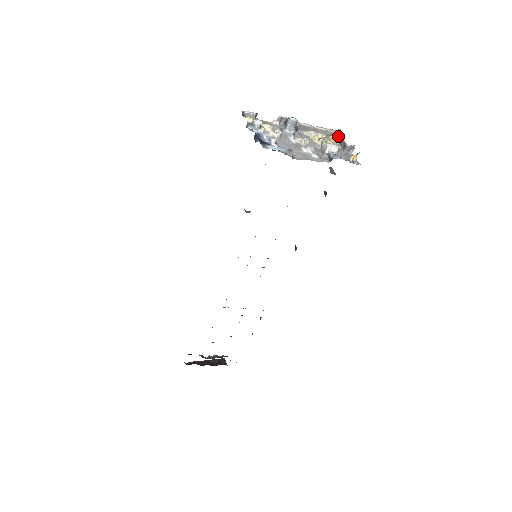
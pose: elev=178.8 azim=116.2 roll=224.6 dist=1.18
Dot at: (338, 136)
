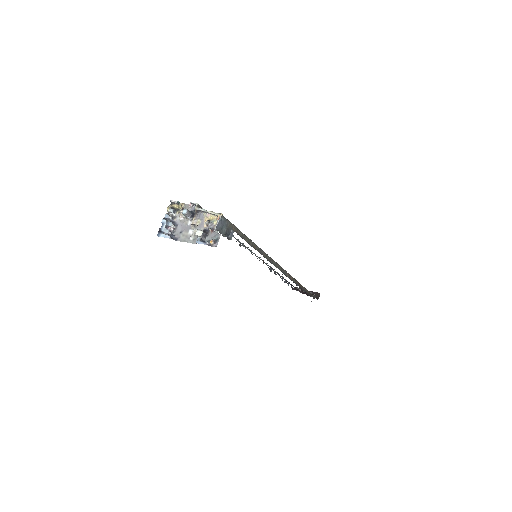
Dot at: (217, 220)
